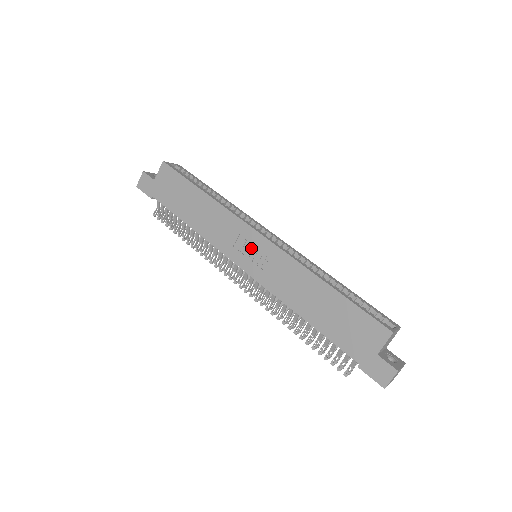
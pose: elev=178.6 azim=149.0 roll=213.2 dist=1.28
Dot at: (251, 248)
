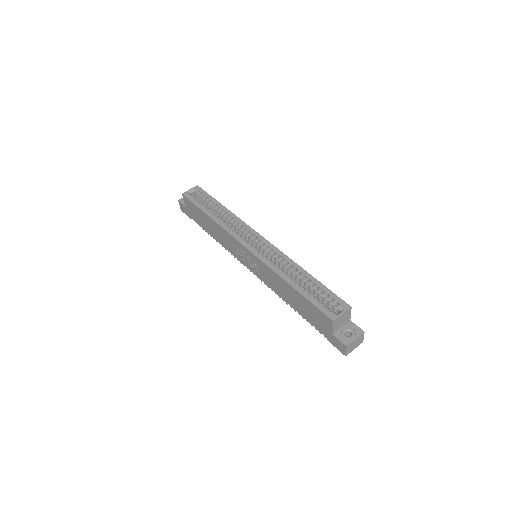
Dot at: (246, 256)
